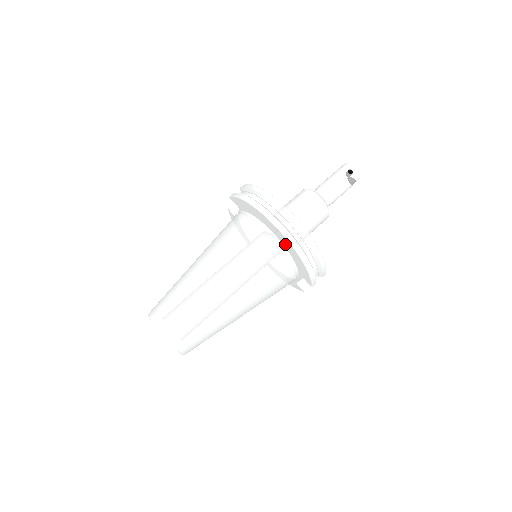
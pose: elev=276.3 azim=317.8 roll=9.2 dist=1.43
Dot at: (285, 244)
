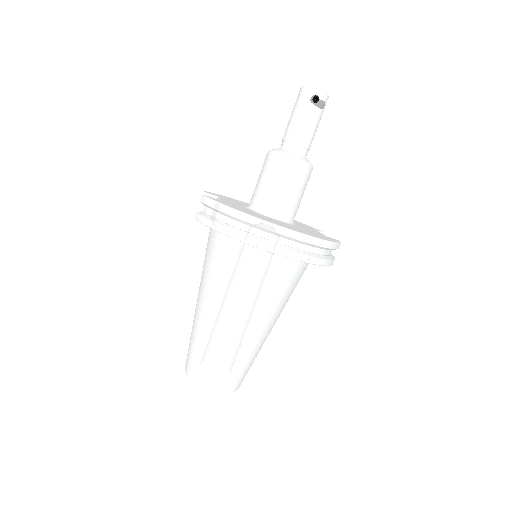
Dot at: occluded
